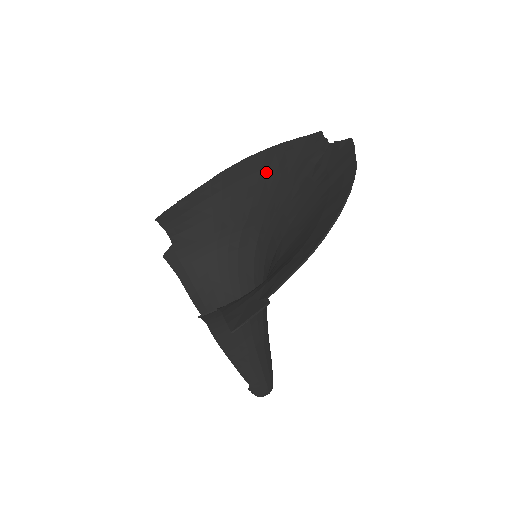
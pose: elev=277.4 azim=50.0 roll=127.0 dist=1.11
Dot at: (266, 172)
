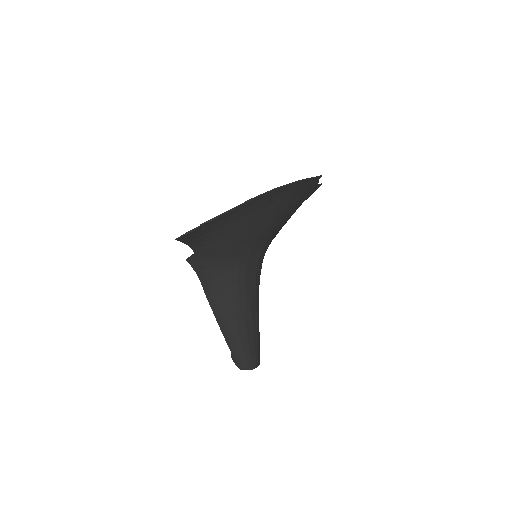
Dot at: occluded
